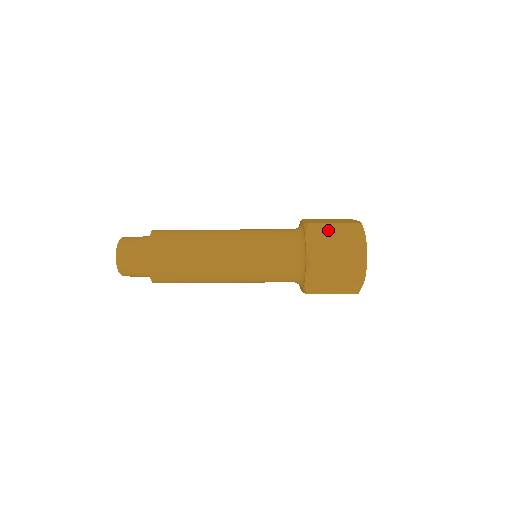
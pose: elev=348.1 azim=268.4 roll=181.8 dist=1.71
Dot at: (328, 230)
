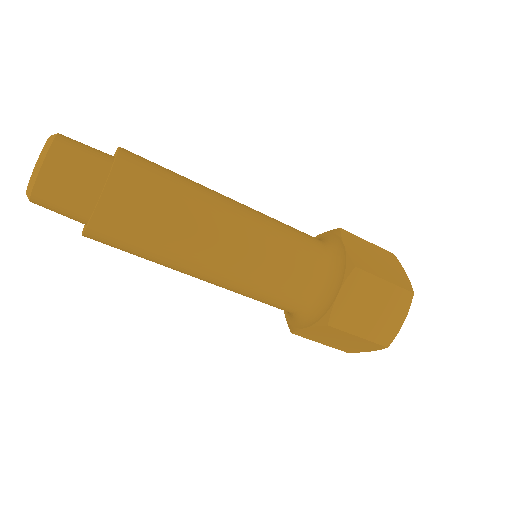
Dot at: occluded
